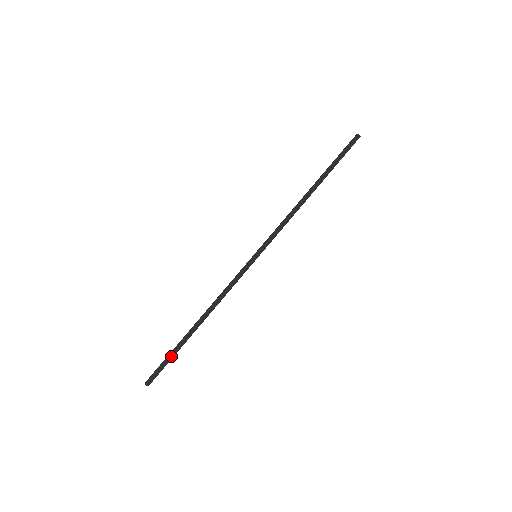
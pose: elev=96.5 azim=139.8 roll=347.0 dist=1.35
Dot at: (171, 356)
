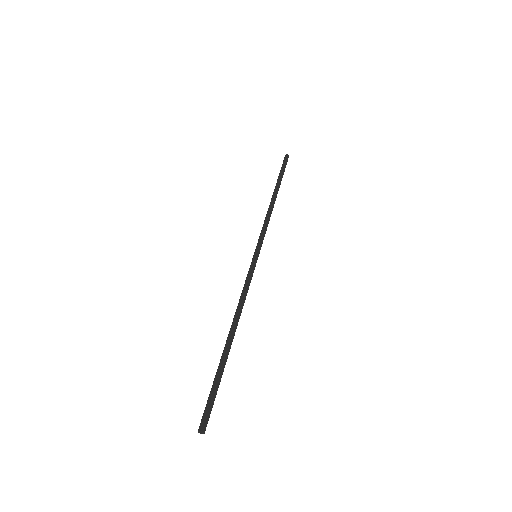
Dot at: (217, 381)
